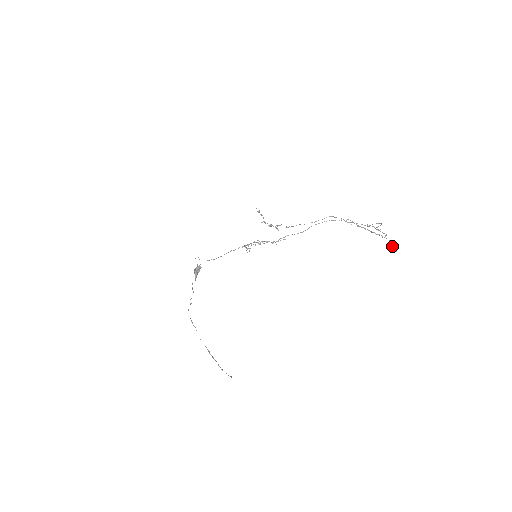
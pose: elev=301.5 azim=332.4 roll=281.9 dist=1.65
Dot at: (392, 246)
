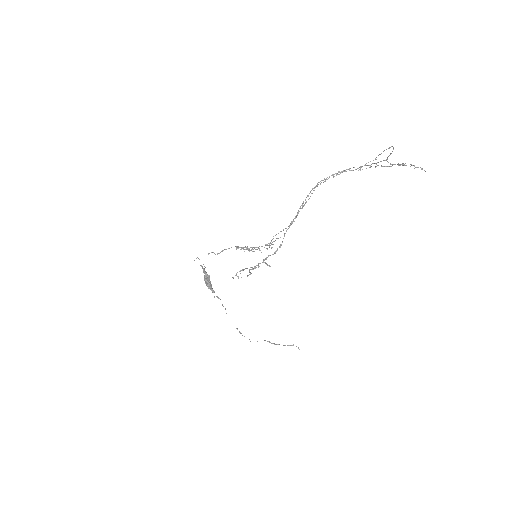
Dot at: occluded
